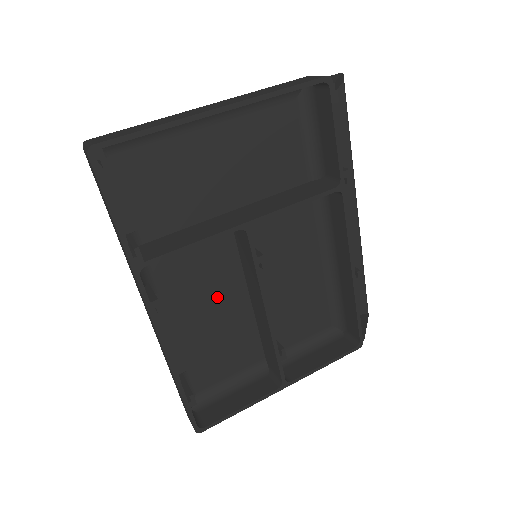
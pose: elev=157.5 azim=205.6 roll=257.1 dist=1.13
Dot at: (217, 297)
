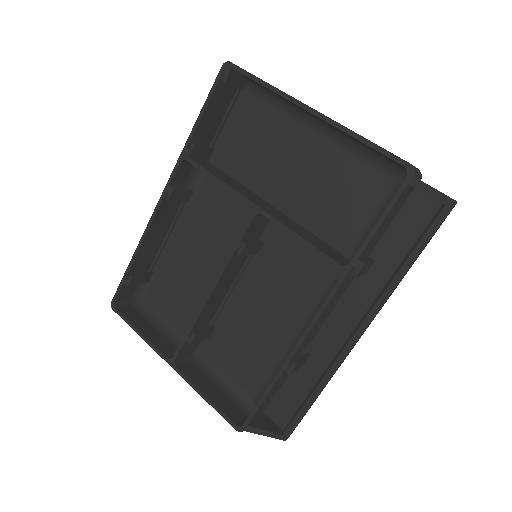
Dot at: (214, 254)
